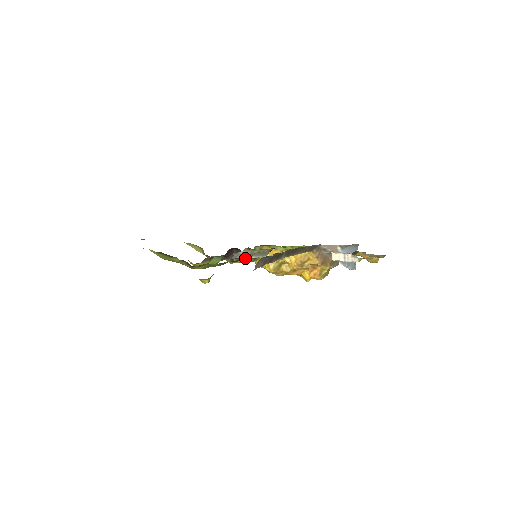
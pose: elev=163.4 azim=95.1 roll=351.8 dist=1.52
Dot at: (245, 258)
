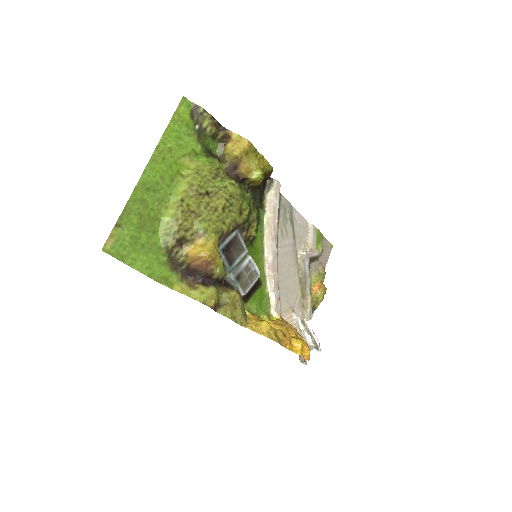
Dot at: (255, 232)
